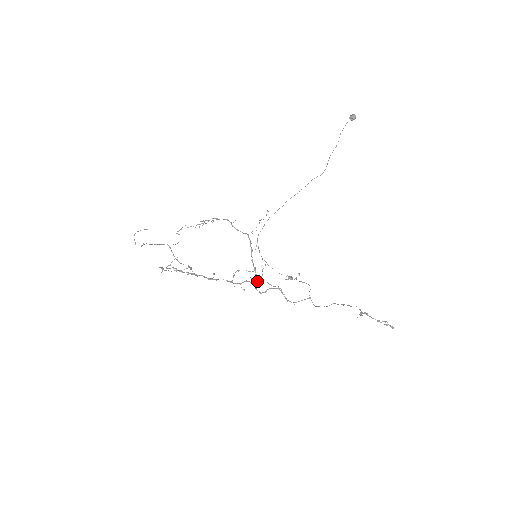
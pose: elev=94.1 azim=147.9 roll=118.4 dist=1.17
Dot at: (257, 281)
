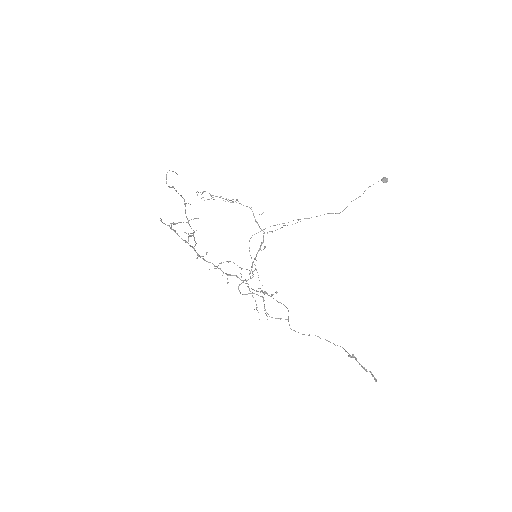
Dot at: (245, 280)
